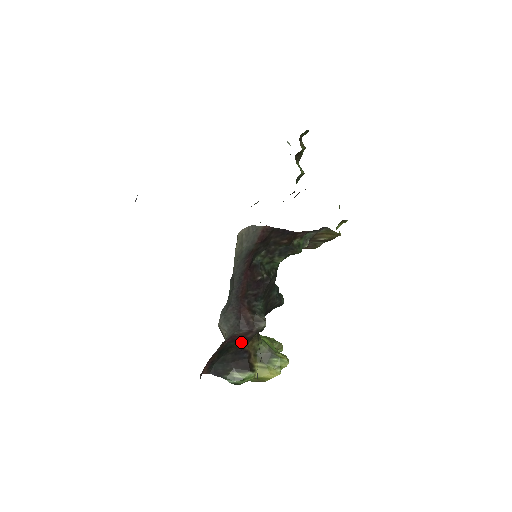
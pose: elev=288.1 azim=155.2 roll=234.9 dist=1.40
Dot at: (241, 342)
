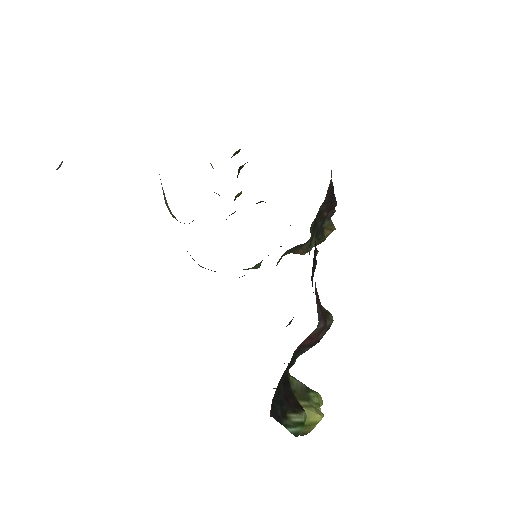
Dot at: (296, 358)
